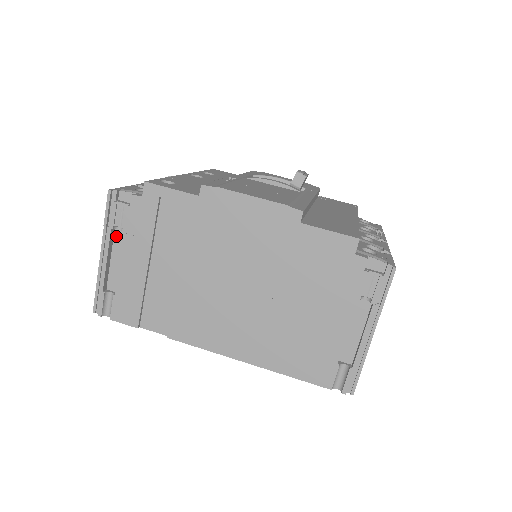
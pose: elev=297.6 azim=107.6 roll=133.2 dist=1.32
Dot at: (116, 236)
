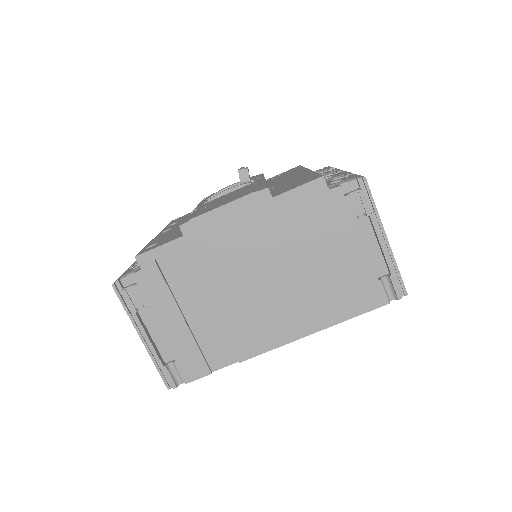
Dot at: (143, 316)
